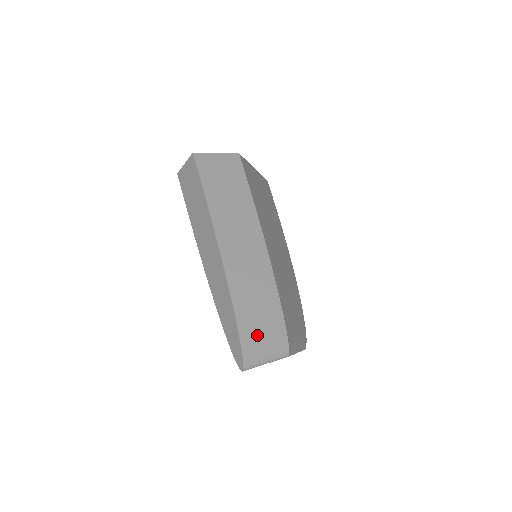
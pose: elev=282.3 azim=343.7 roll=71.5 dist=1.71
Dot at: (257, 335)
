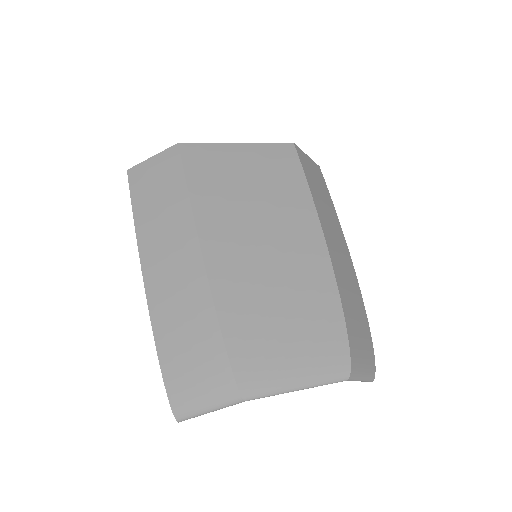
Dot at: (186, 374)
